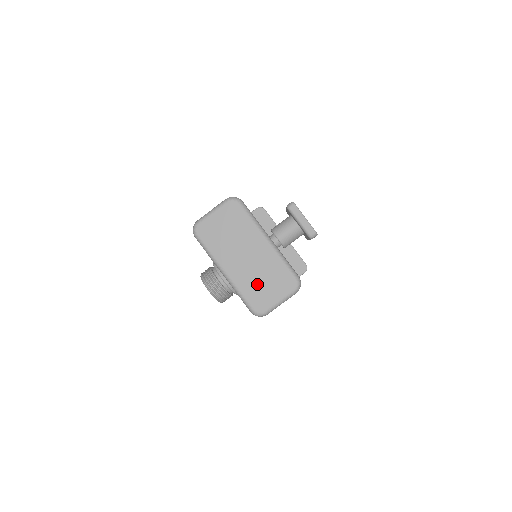
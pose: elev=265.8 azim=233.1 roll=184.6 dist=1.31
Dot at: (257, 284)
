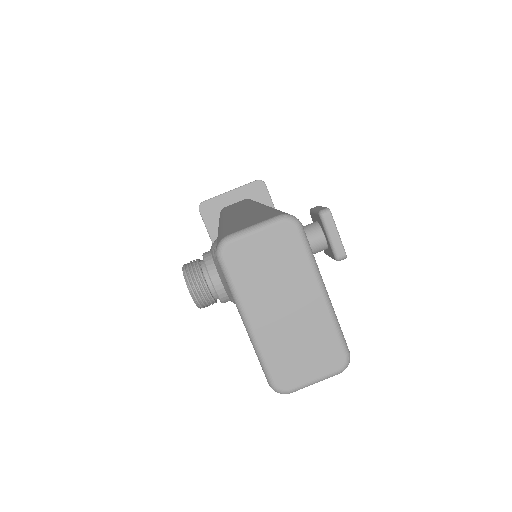
Dot at: (290, 350)
